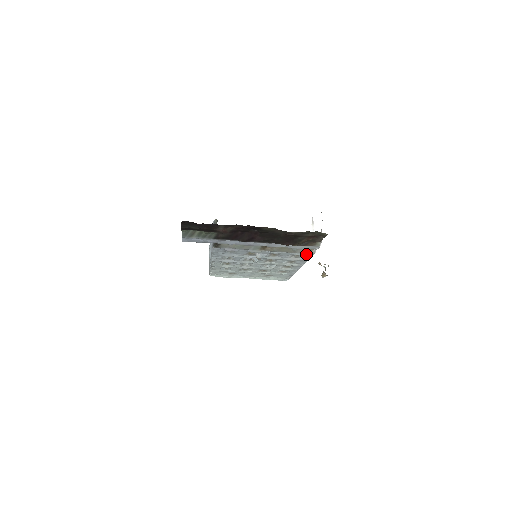
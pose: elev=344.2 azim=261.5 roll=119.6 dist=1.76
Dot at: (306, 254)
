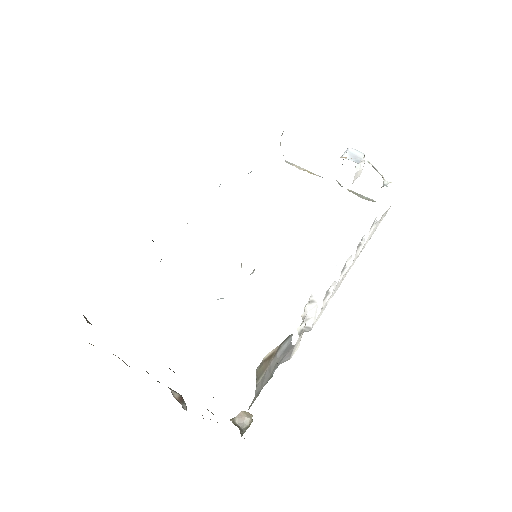
Dot at: occluded
